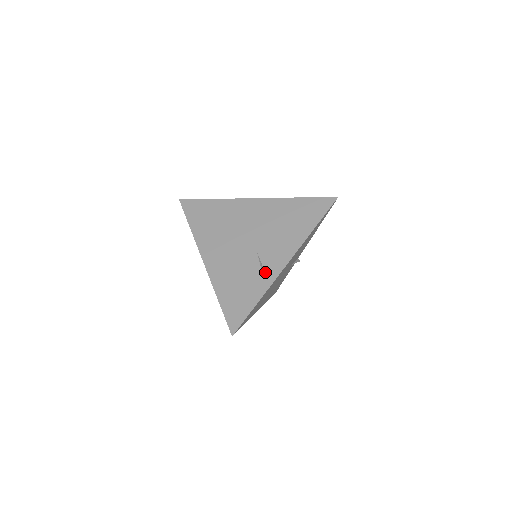
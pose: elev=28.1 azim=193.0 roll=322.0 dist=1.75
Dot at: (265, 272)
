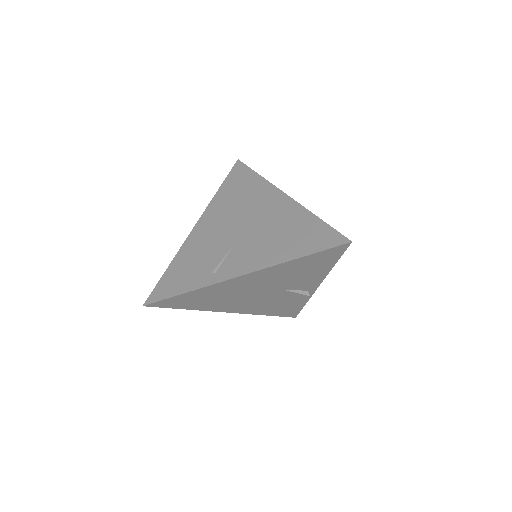
Dot at: (217, 270)
